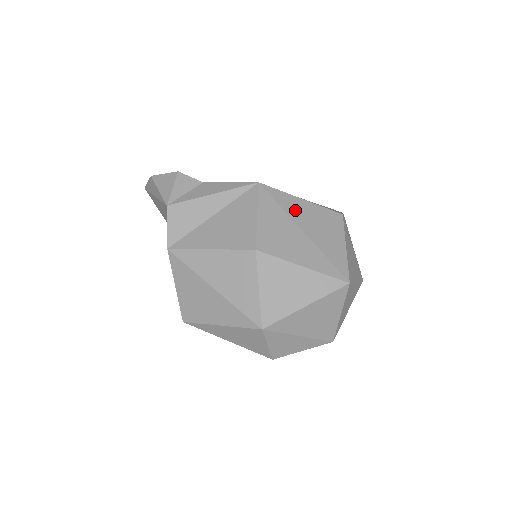
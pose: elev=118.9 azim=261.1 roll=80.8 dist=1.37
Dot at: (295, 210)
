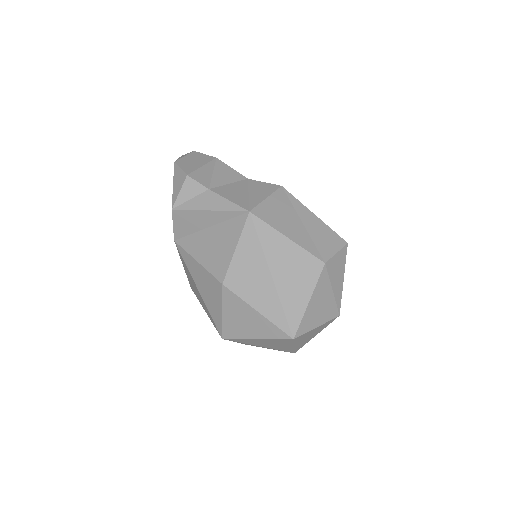
Dot at: (274, 251)
